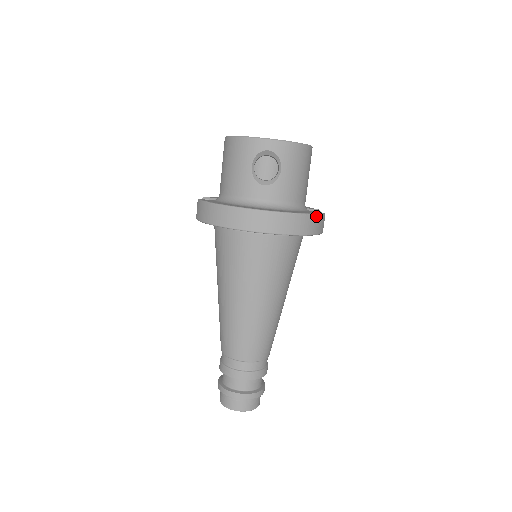
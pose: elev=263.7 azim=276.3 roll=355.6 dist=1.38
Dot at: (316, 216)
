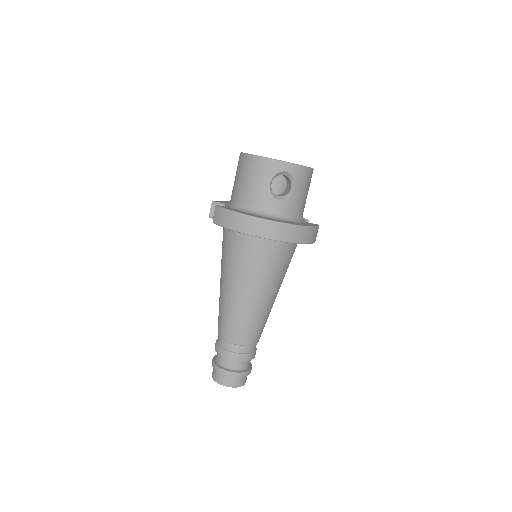
Dot at: (316, 228)
